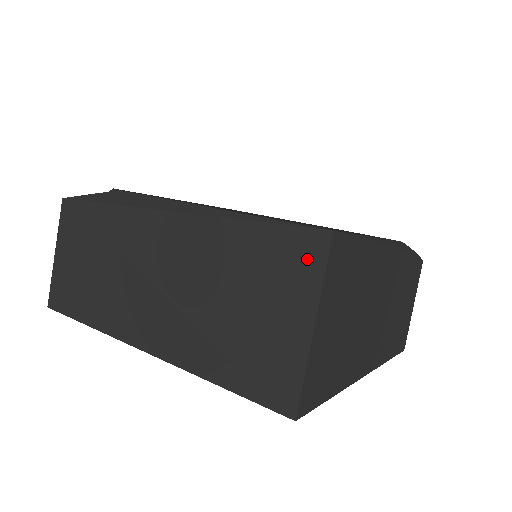
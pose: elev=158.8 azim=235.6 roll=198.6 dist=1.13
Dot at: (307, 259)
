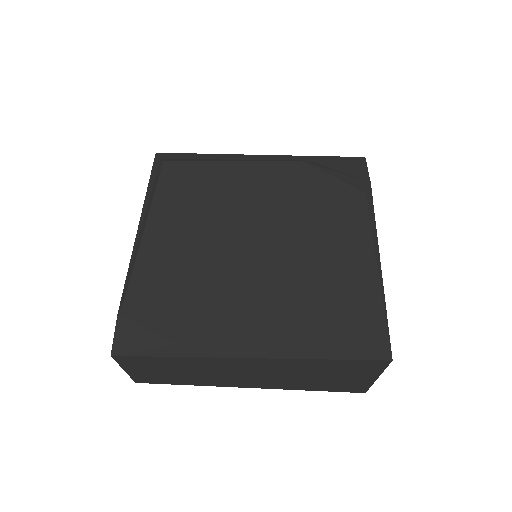
Dot at: (373, 367)
